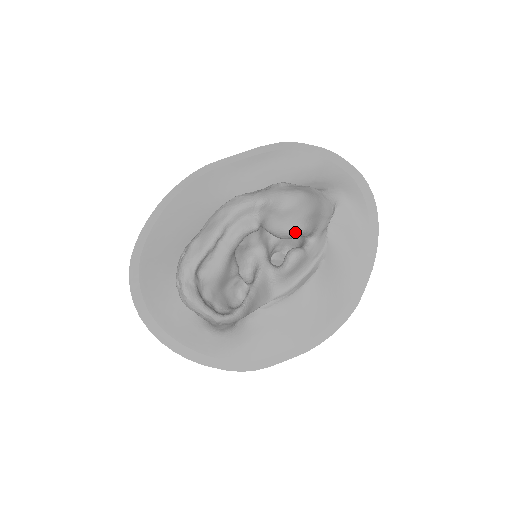
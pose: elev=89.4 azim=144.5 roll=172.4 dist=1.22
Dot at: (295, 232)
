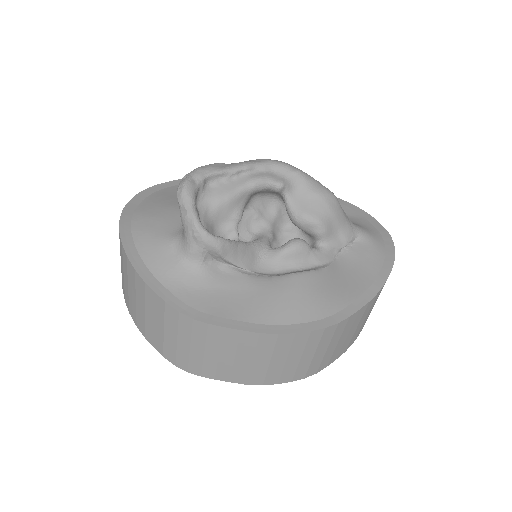
Dot at: (311, 218)
